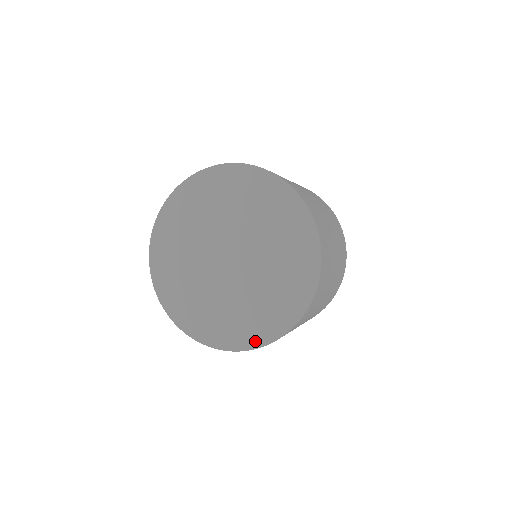
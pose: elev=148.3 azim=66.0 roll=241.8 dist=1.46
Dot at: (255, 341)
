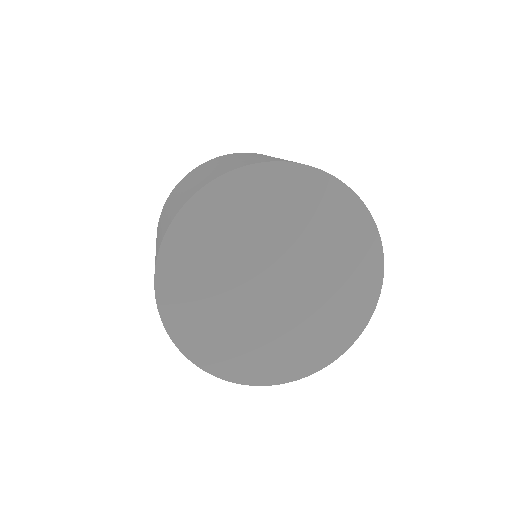
Dot at: (356, 328)
